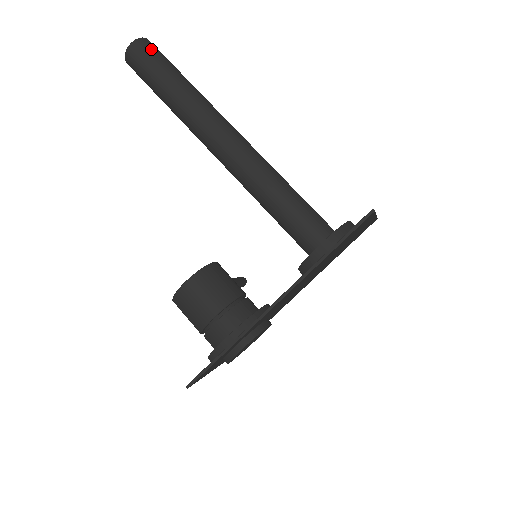
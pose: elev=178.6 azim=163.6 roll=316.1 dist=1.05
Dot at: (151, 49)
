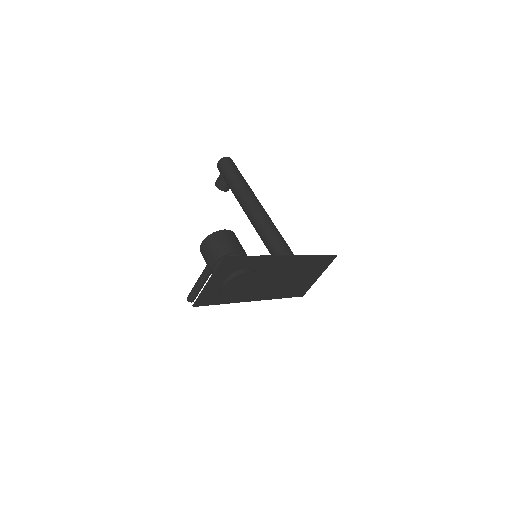
Dot at: (236, 166)
